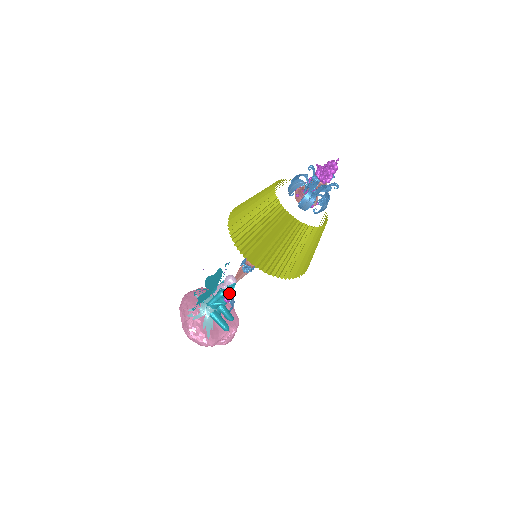
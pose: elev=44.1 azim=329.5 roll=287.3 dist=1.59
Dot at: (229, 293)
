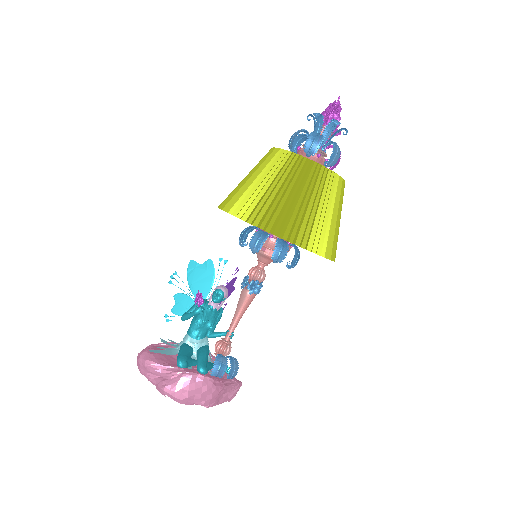
Dot at: (225, 344)
